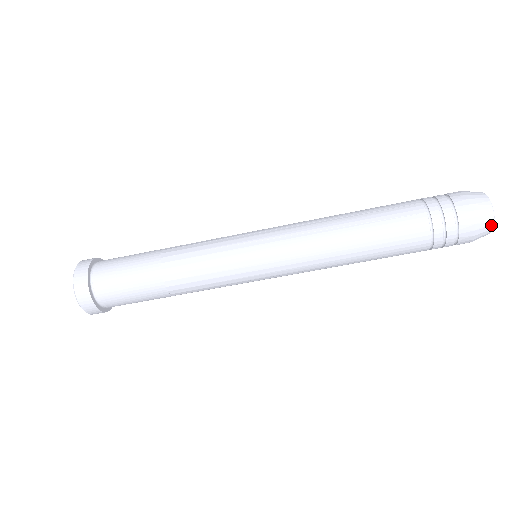
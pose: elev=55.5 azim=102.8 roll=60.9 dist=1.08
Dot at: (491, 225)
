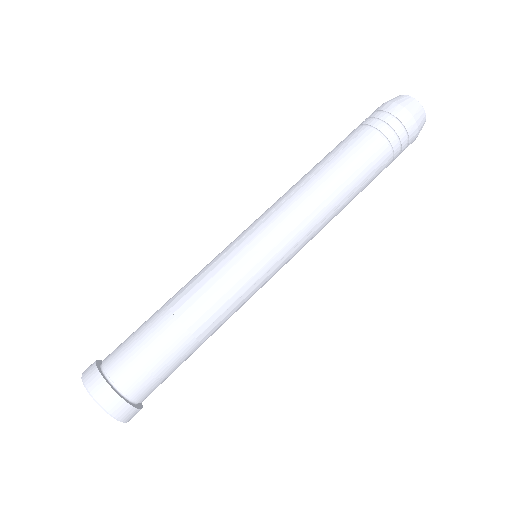
Dot at: (421, 108)
